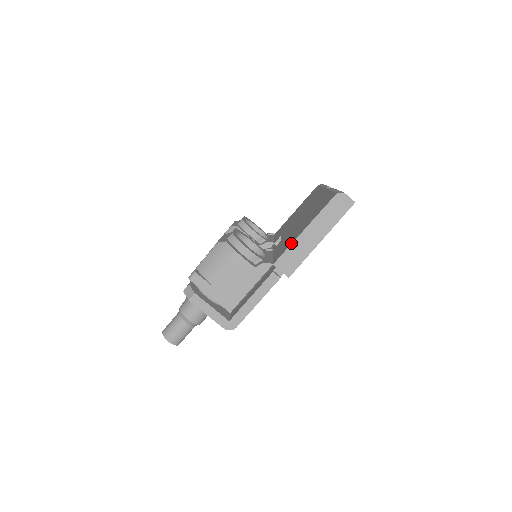
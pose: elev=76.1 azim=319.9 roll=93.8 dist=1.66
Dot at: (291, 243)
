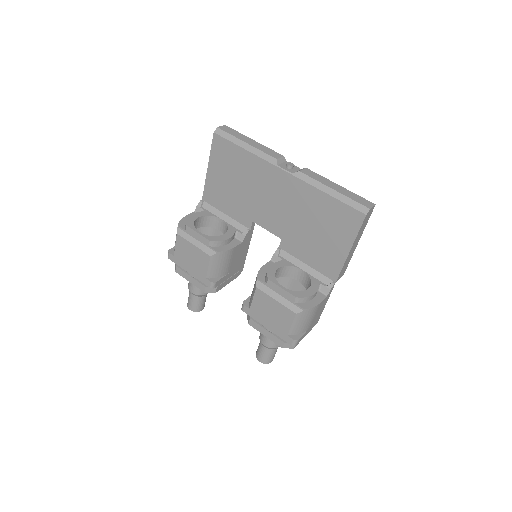
Dot at: (343, 263)
